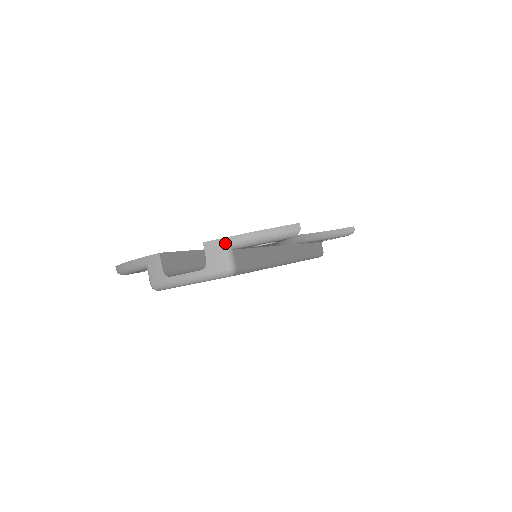
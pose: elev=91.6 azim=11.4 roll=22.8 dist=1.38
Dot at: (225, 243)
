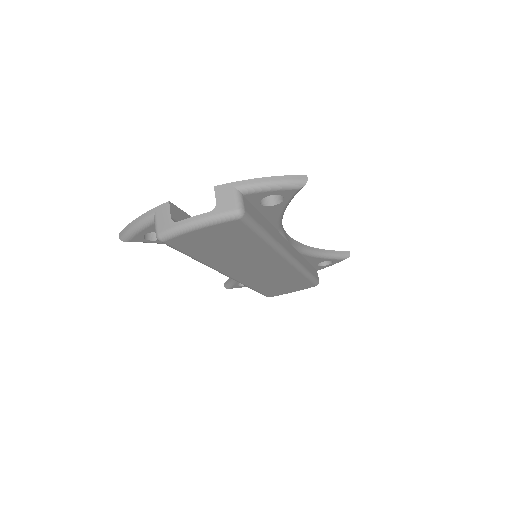
Dot at: (236, 186)
